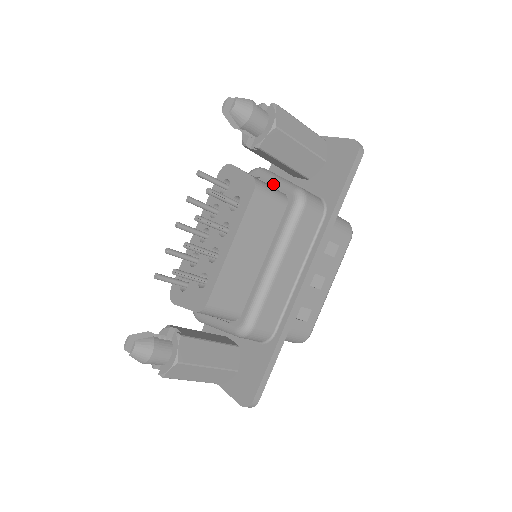
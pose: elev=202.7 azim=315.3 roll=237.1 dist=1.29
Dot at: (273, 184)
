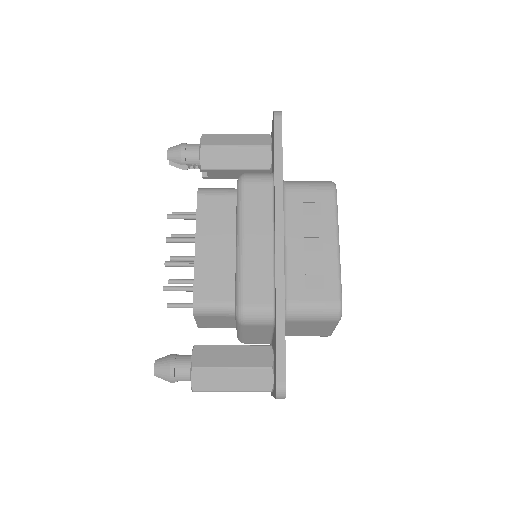
Dot at: occluded
